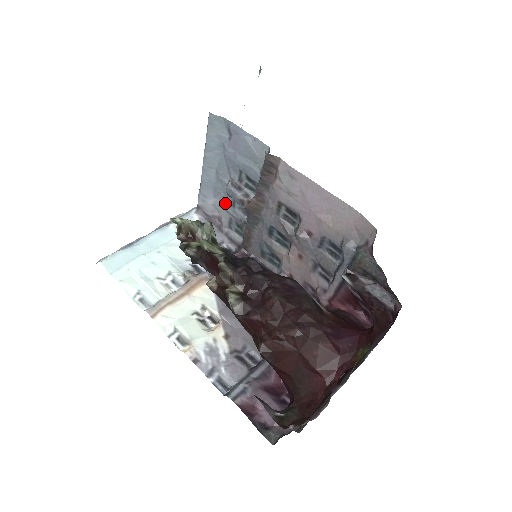
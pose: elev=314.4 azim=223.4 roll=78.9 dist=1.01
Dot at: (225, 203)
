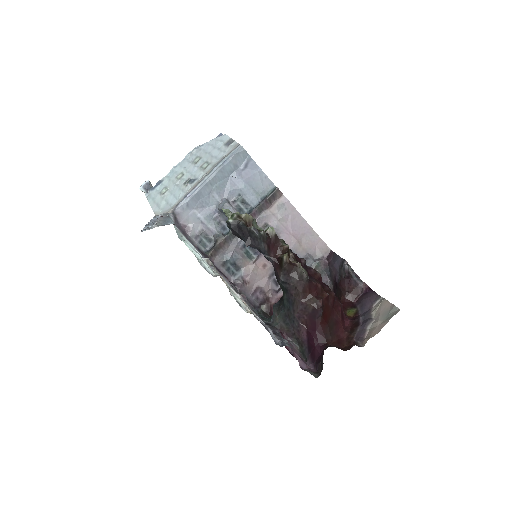
Dot at: (206, 216)
